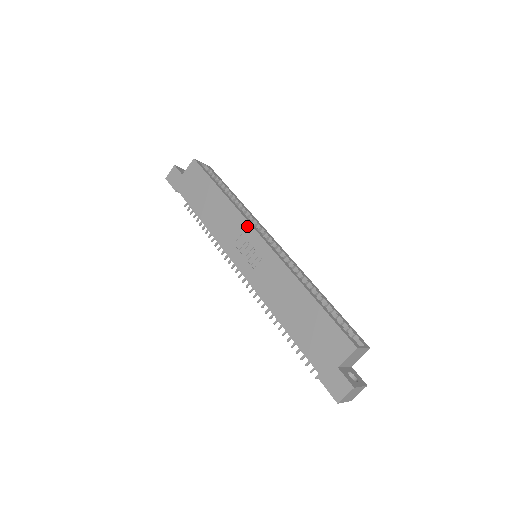
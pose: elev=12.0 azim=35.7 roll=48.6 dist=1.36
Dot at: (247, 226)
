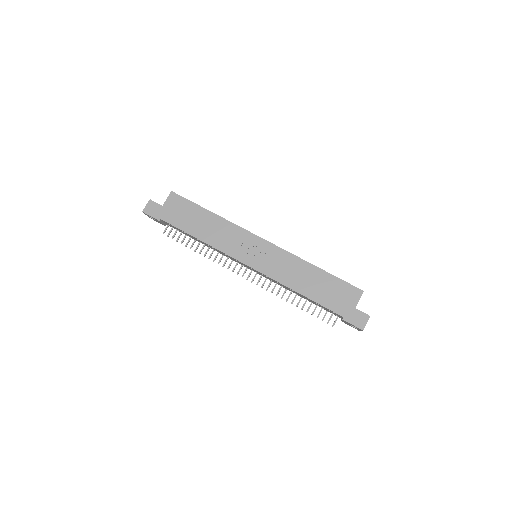
Dot at: (247, 234)
